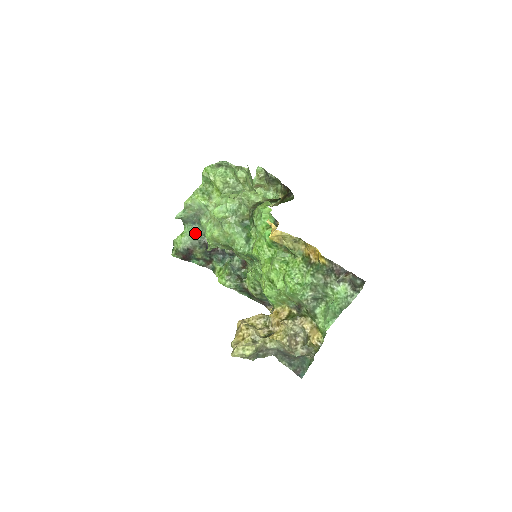
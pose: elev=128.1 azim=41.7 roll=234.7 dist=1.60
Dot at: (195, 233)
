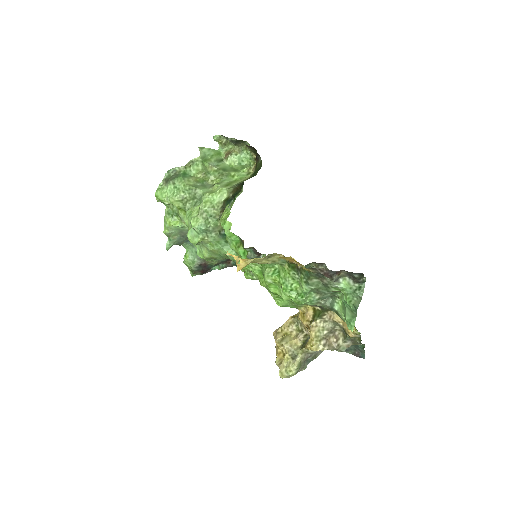
Dot at: (195, 248)
